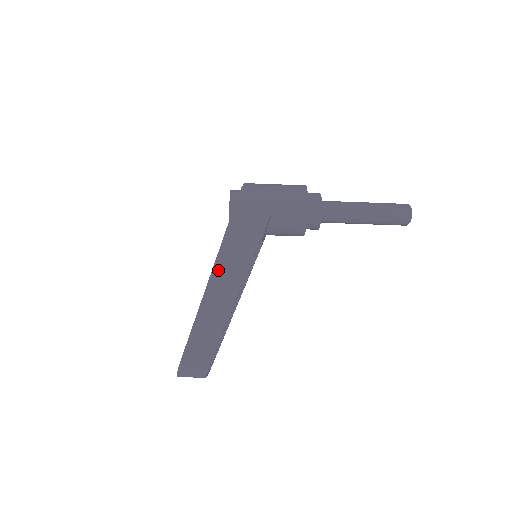
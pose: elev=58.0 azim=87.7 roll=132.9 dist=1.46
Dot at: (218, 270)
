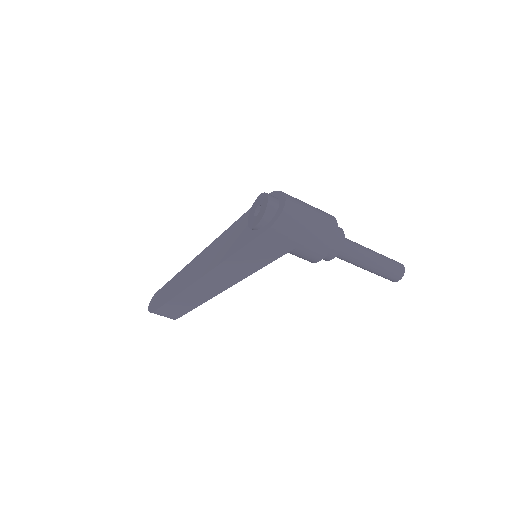
Dot at: (217, 272)
